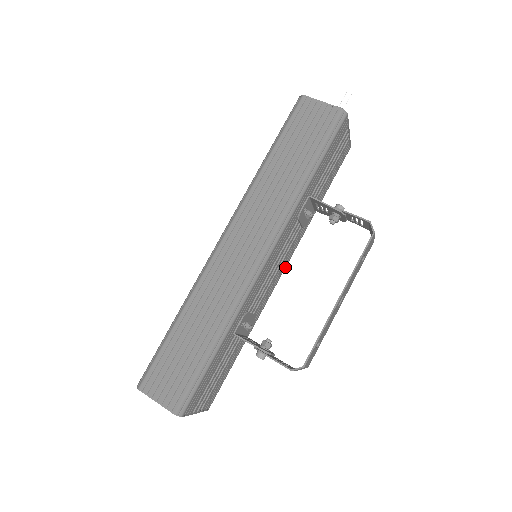
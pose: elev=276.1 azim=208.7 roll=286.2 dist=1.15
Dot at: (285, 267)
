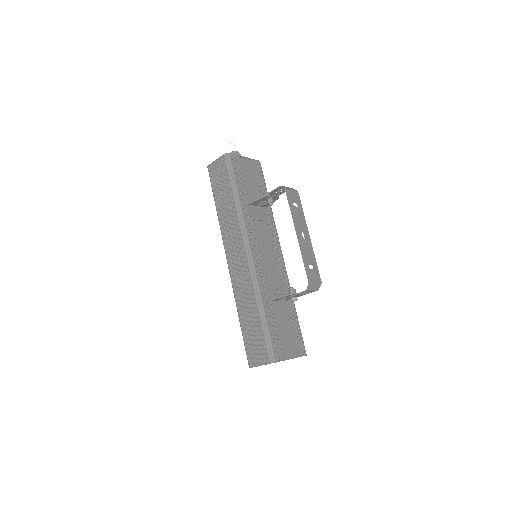
Dot at: (280, 248)
